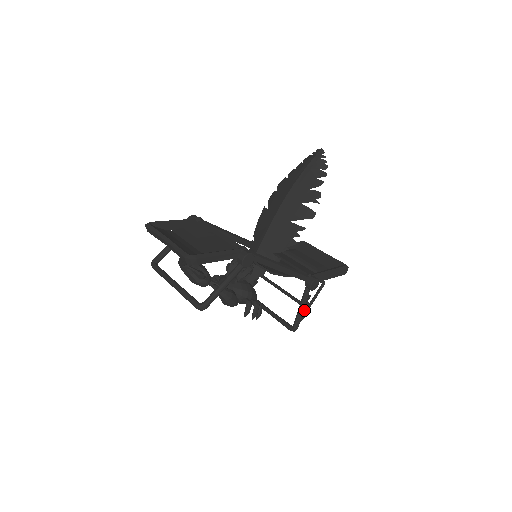
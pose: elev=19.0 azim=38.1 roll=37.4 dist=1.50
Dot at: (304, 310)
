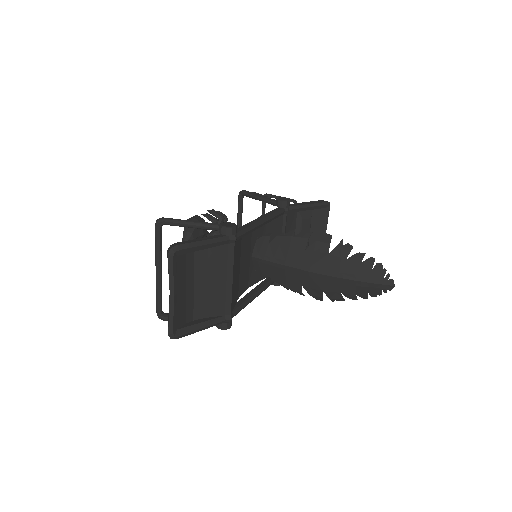
Dot at: occluded
